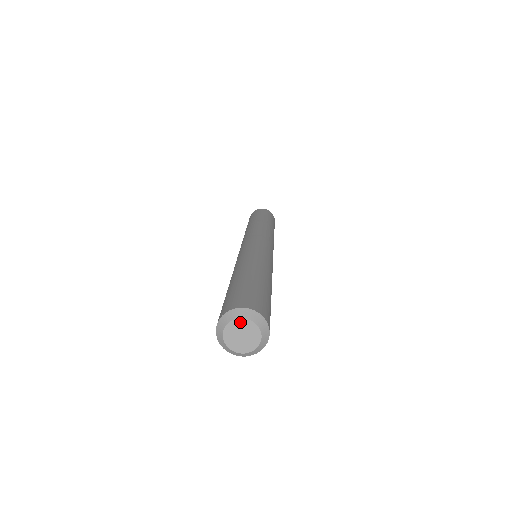
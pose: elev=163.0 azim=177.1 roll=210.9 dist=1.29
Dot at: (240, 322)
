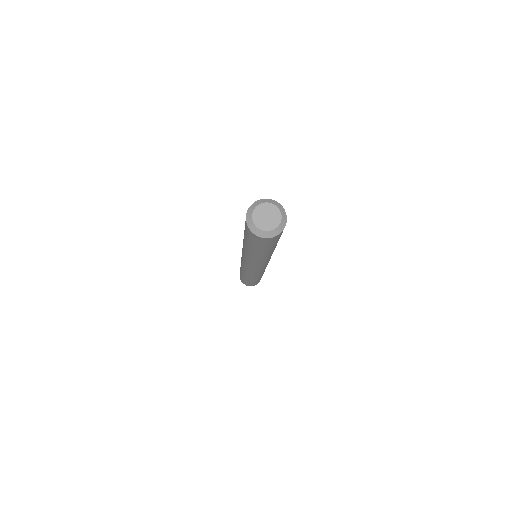
Dot at: (266, 205)
